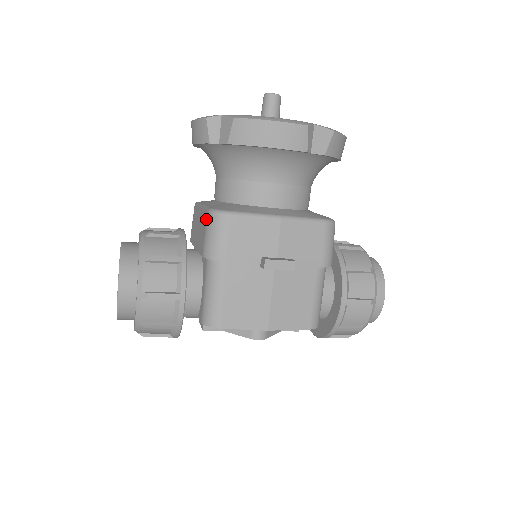
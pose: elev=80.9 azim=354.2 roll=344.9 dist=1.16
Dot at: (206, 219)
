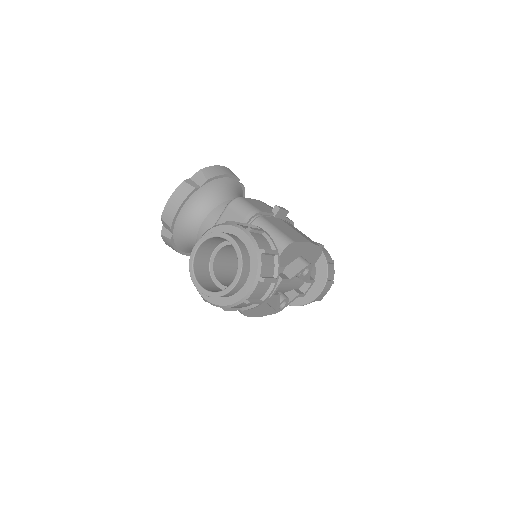
Dot at: (230, 209)
